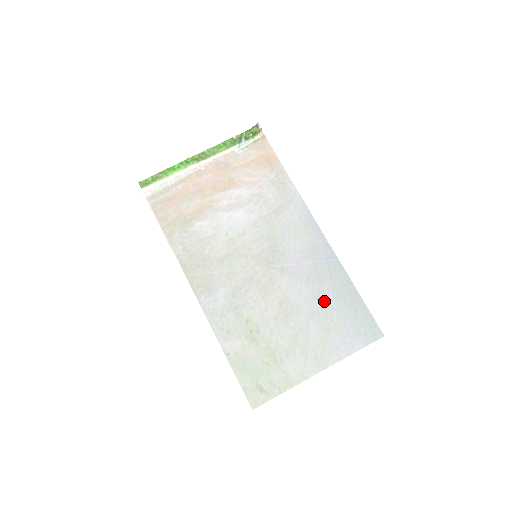
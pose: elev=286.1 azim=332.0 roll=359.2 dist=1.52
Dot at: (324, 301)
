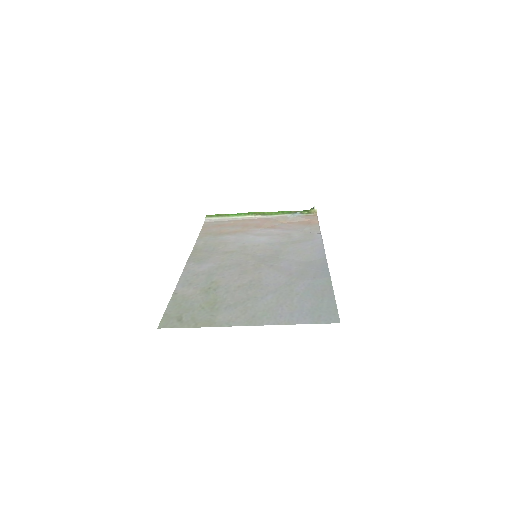
Dot at: (294, 288)
